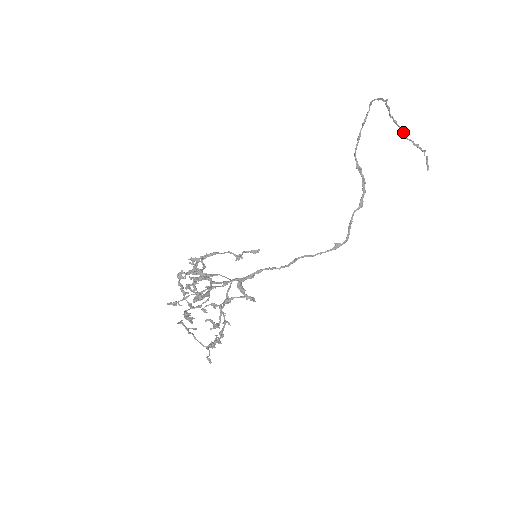
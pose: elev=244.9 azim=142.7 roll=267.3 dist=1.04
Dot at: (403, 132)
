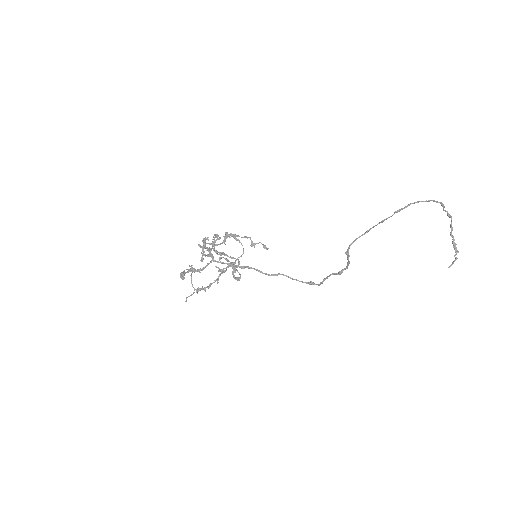
Dot at: (452, 227)
